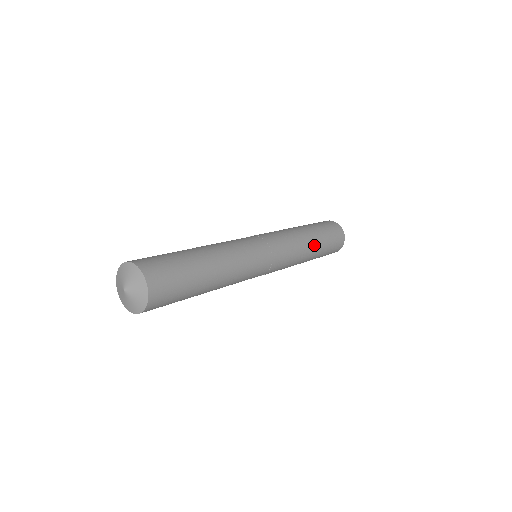
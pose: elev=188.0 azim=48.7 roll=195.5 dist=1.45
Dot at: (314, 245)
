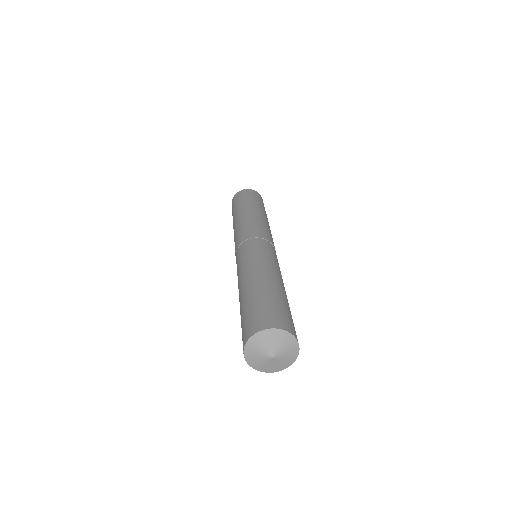
Dot at: occluded
